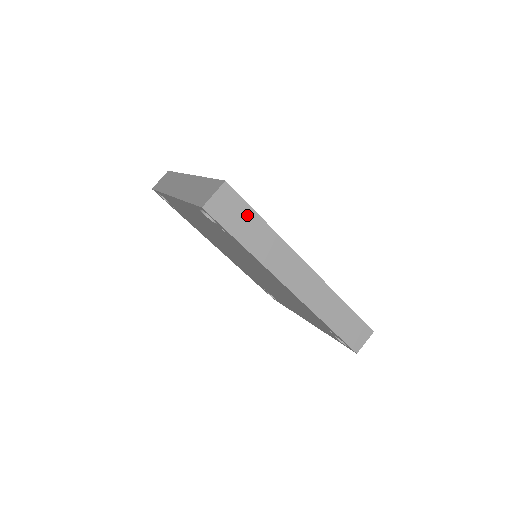
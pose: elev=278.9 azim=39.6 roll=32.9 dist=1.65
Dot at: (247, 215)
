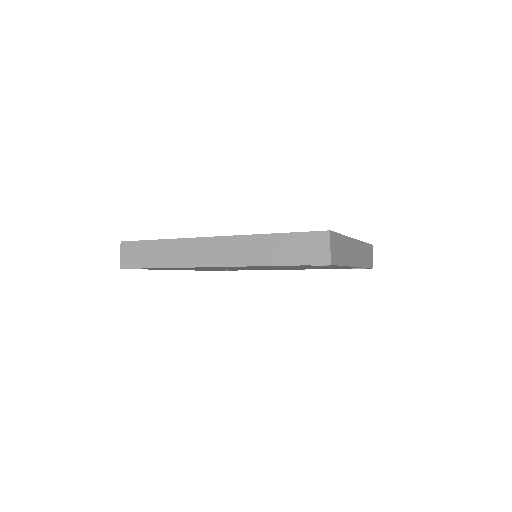
Dot at: (146, 247)
